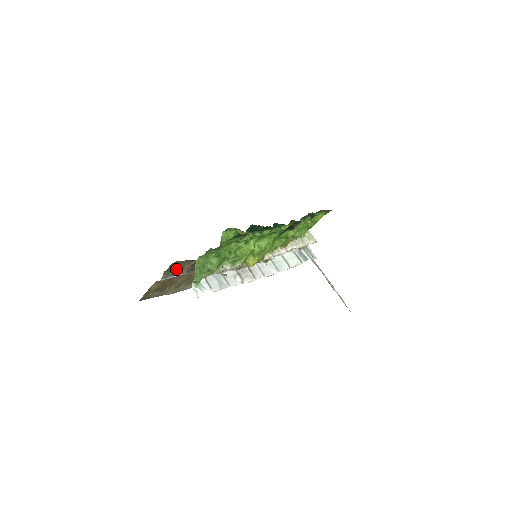
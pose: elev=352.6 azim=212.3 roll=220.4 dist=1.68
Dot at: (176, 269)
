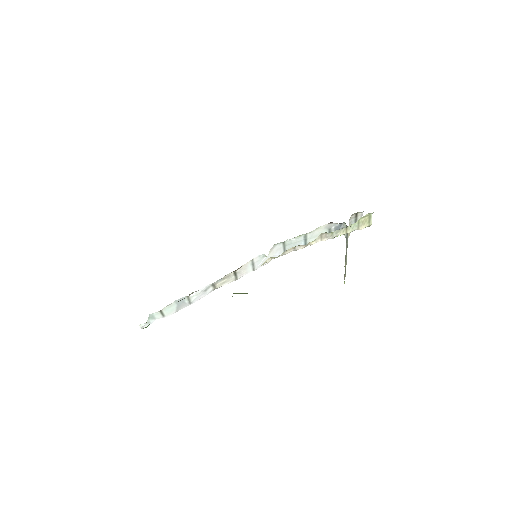
Dot at: occluded
